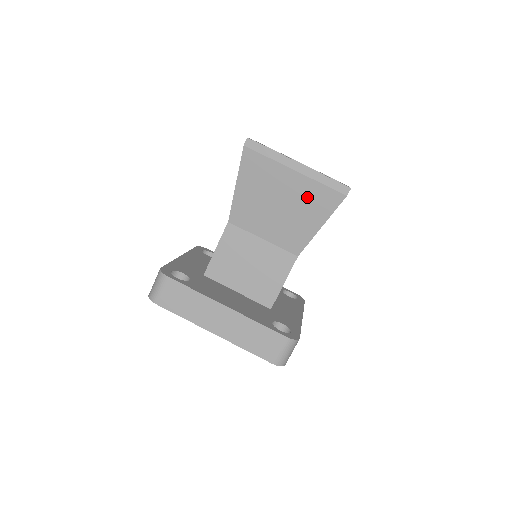
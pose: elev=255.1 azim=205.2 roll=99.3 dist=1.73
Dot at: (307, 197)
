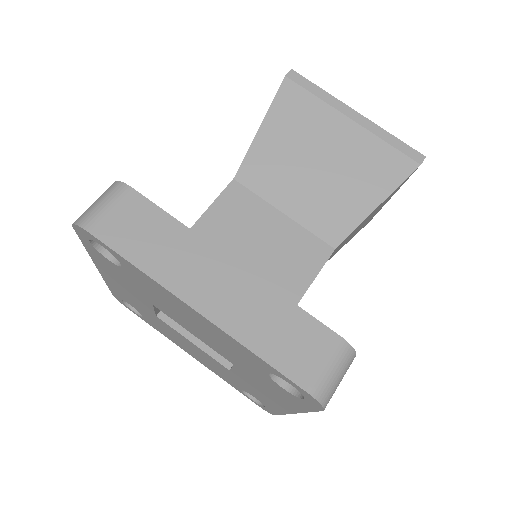
Dot at: (363, 158)
